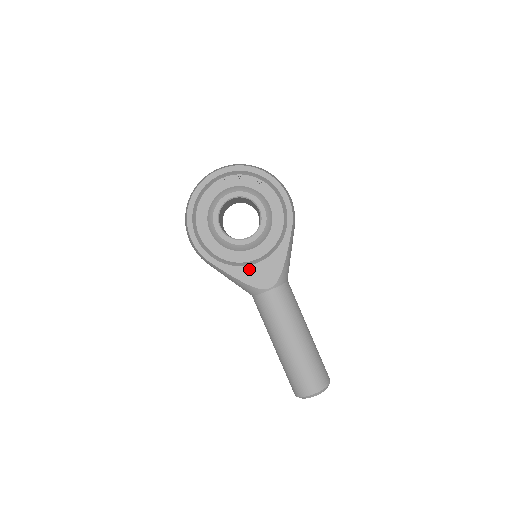
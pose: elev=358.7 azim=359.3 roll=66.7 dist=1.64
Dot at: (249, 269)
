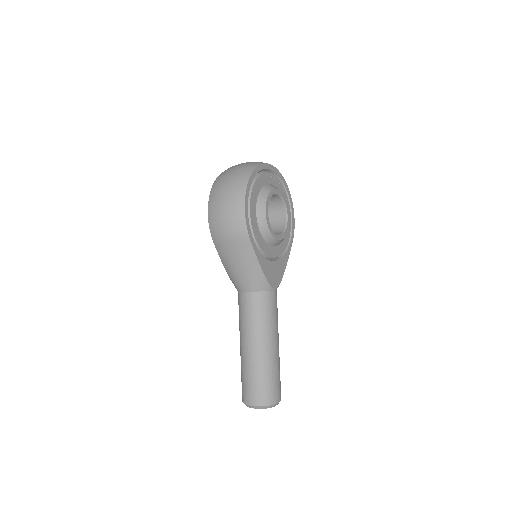
Dot at: (269, 264)
